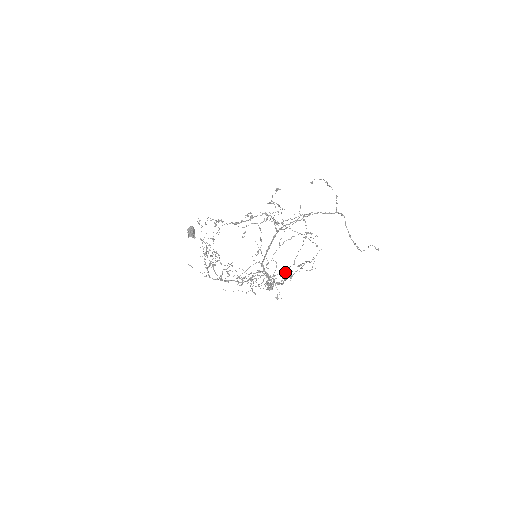
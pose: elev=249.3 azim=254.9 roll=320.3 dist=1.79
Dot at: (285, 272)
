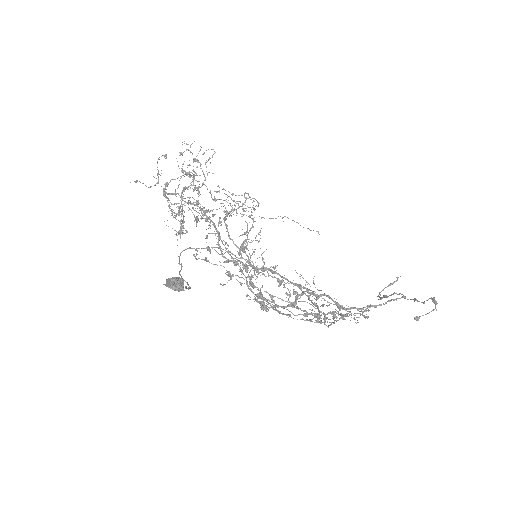
Dot at: occluded
